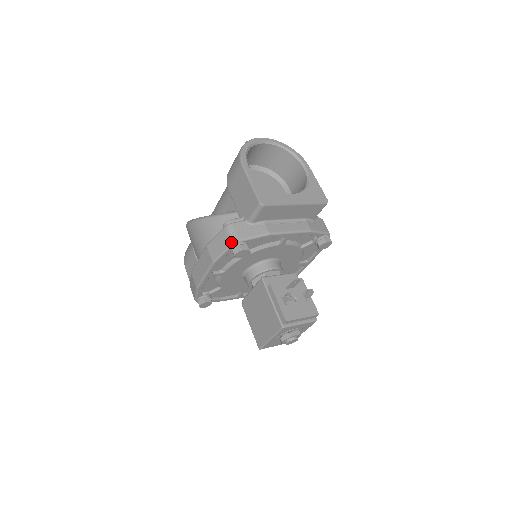
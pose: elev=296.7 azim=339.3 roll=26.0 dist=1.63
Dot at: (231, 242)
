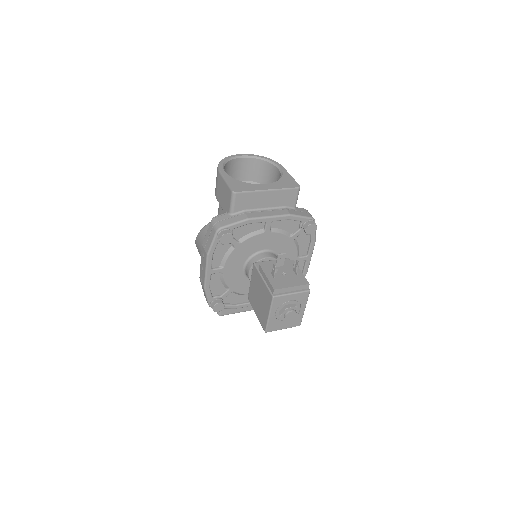
Dot at: (215, 230)
